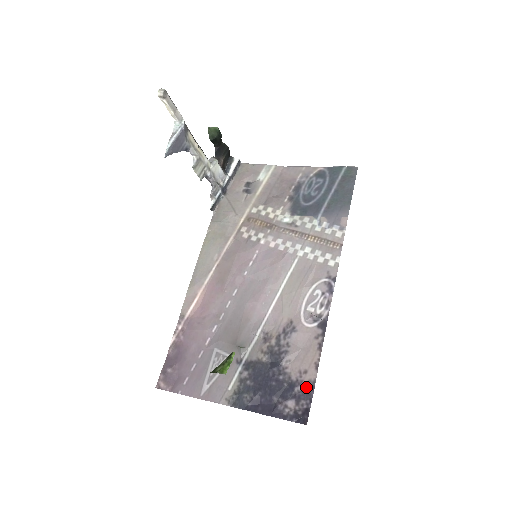
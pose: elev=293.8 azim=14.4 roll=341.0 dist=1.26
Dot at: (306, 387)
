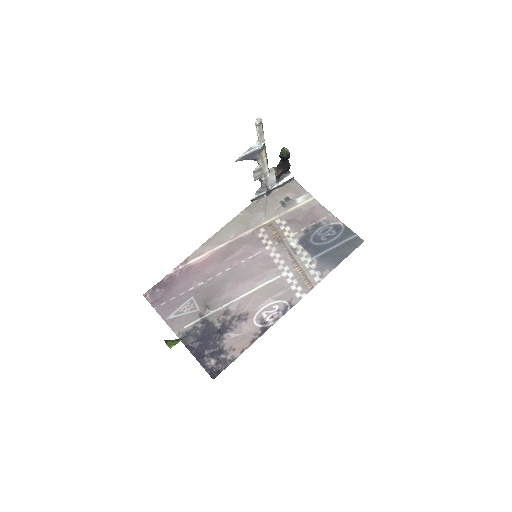
Dot at: (228, 358)
